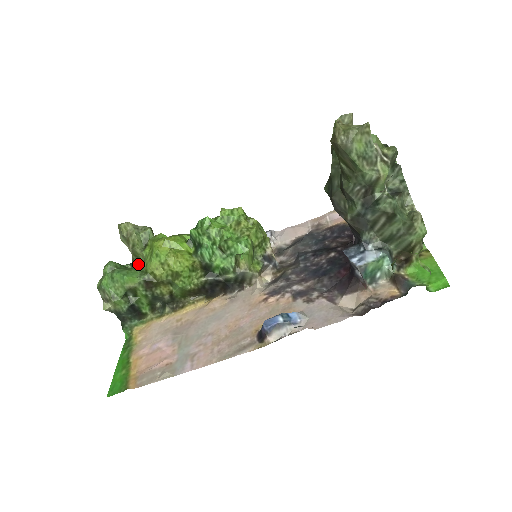
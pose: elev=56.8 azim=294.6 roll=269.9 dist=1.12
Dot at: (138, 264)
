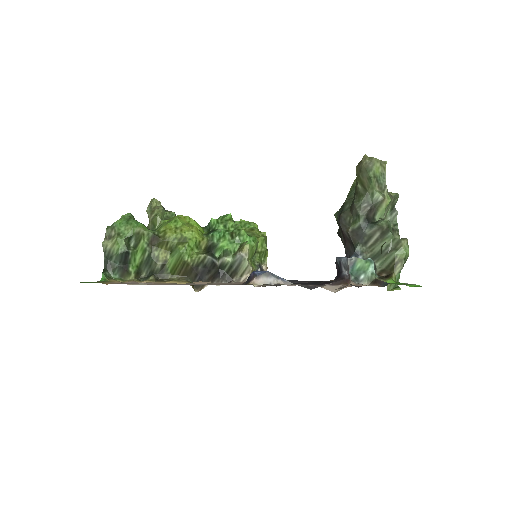
Dot at: occluded
